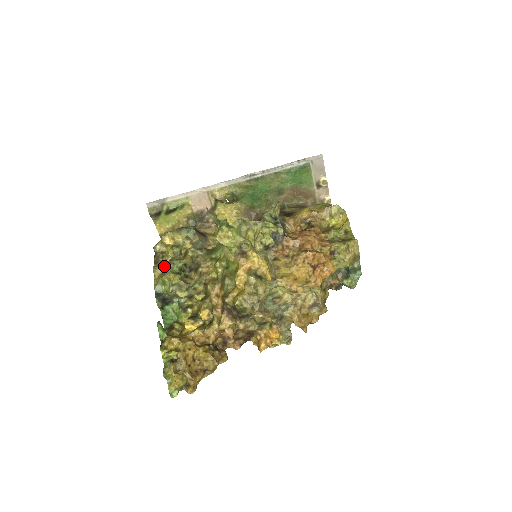
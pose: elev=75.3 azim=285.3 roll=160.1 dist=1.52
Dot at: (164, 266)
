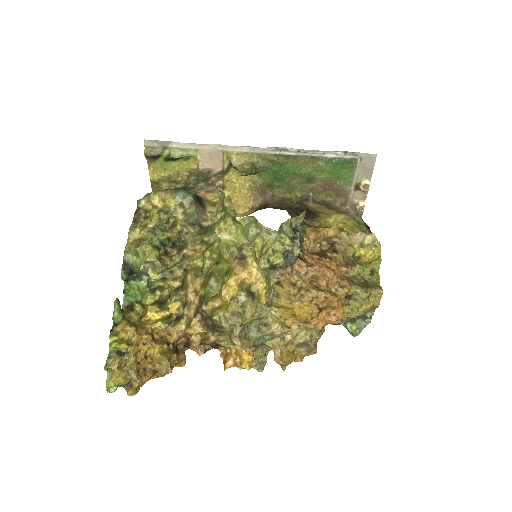
Dot at: (142, 234)
